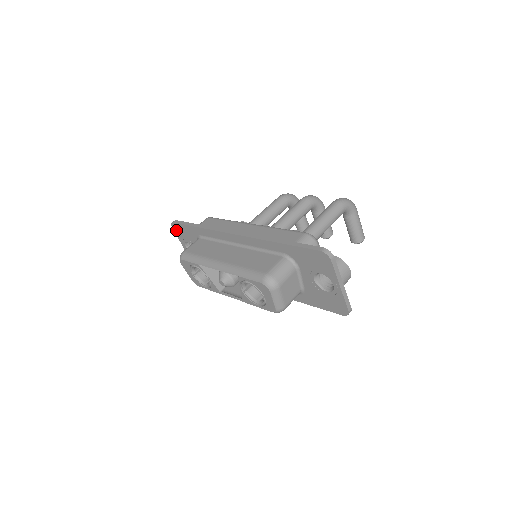
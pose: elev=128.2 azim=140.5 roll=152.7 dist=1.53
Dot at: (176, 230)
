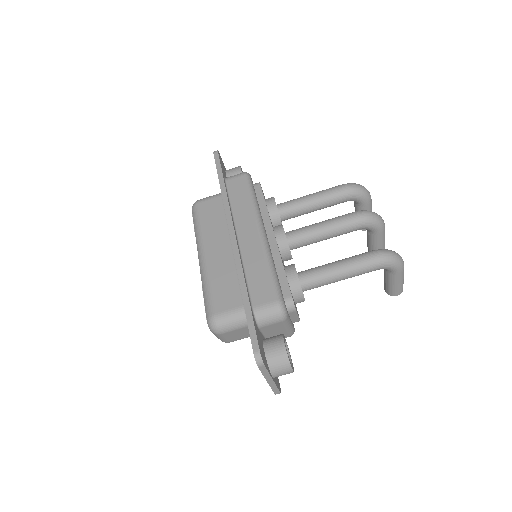
Dot at: occluded
